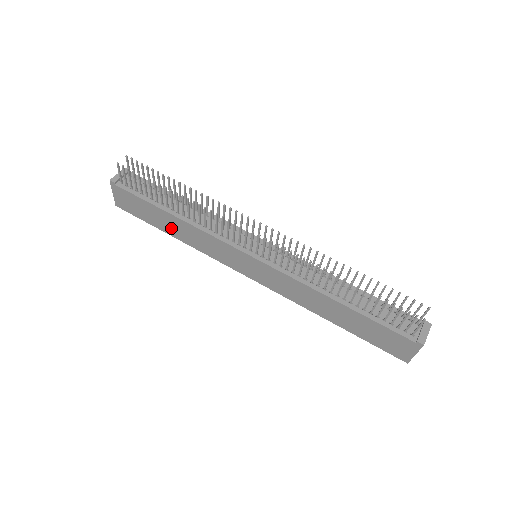
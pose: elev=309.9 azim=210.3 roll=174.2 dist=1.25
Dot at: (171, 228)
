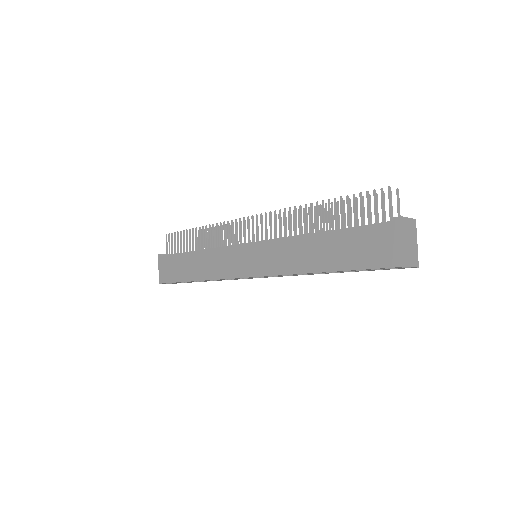
Dot at: (193, 270)
